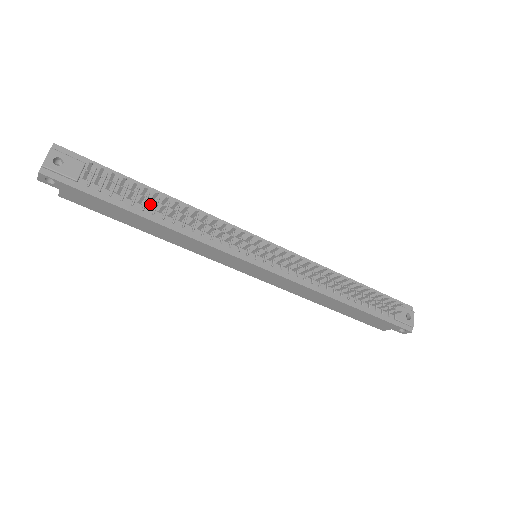
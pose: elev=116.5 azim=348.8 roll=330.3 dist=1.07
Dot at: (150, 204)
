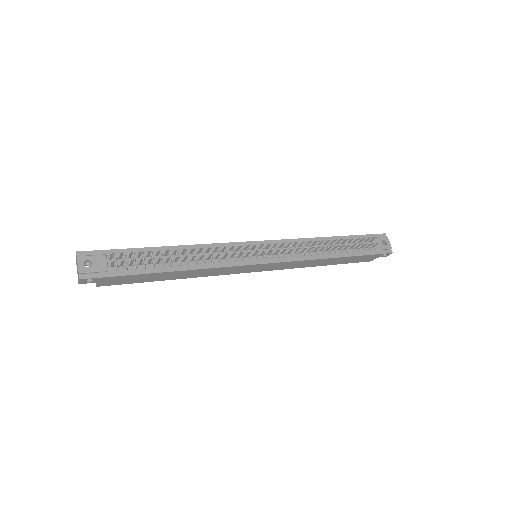
Dot at: (166, 260)
